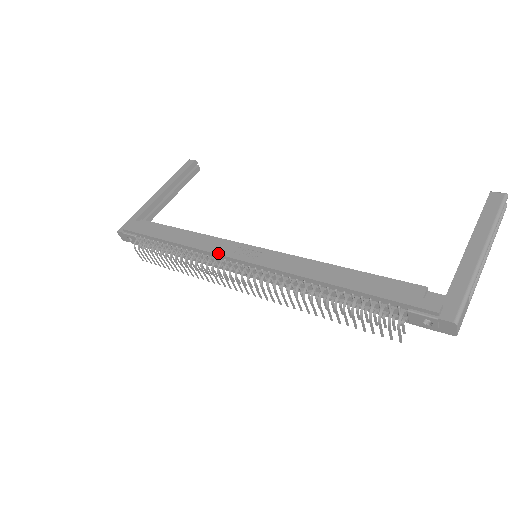
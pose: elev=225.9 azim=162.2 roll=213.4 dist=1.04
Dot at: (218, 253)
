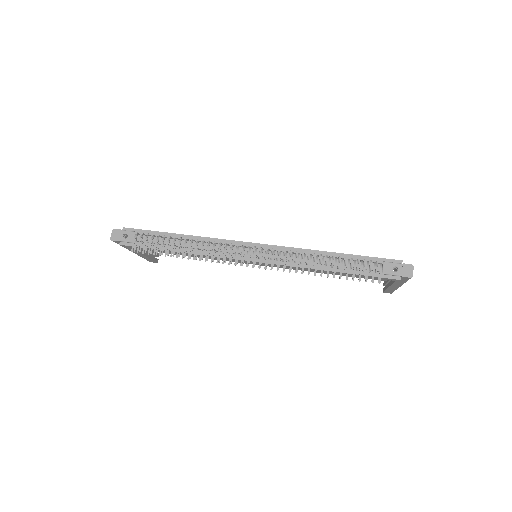
Dot at: (233, 240)
